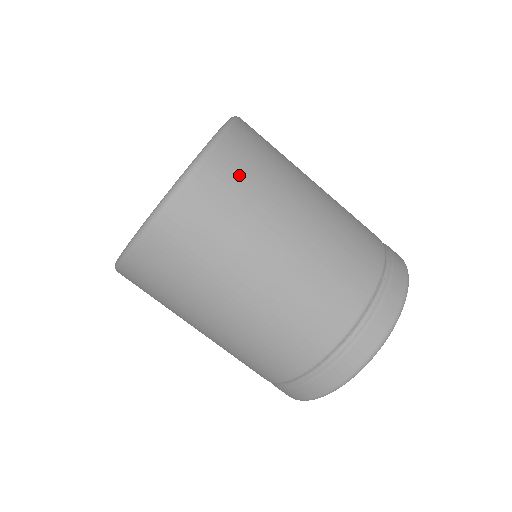
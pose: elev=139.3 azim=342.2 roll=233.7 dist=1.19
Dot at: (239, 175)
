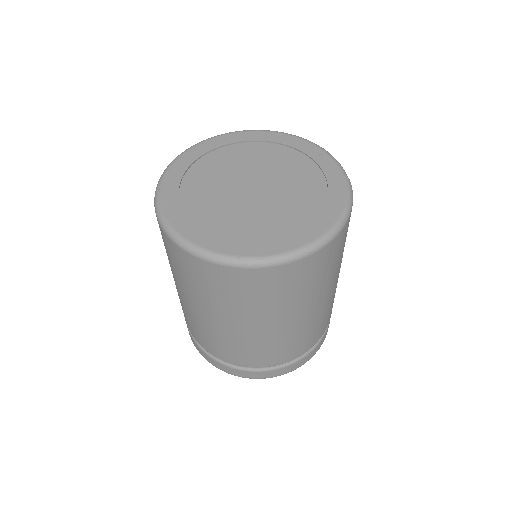
Dot at: (326, 263)
